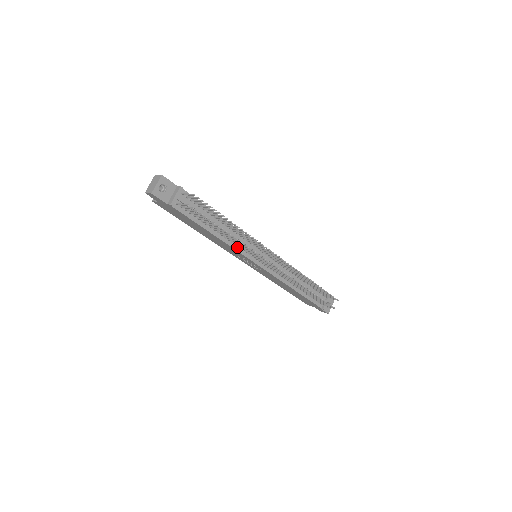
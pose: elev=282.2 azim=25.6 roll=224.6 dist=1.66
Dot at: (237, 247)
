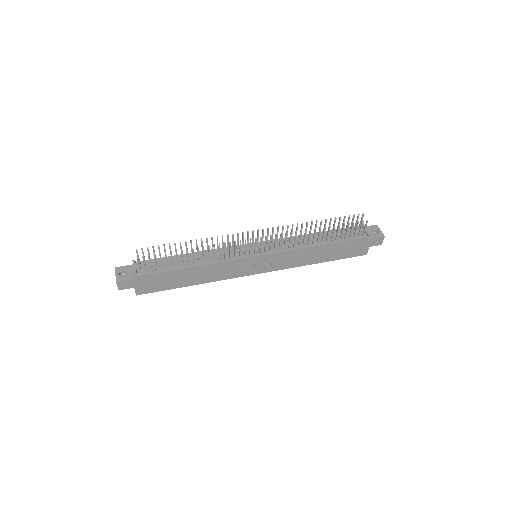
Dot at: (224, 259)
